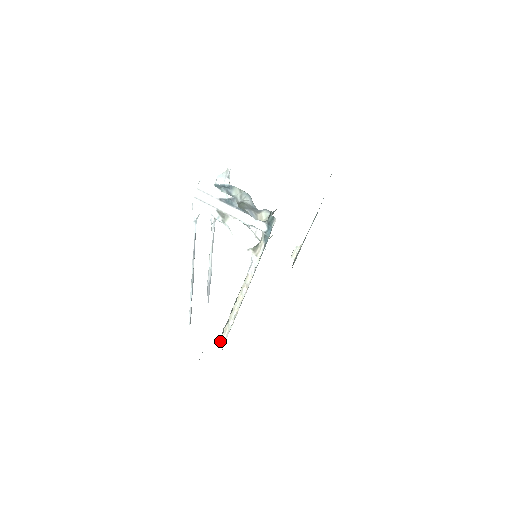
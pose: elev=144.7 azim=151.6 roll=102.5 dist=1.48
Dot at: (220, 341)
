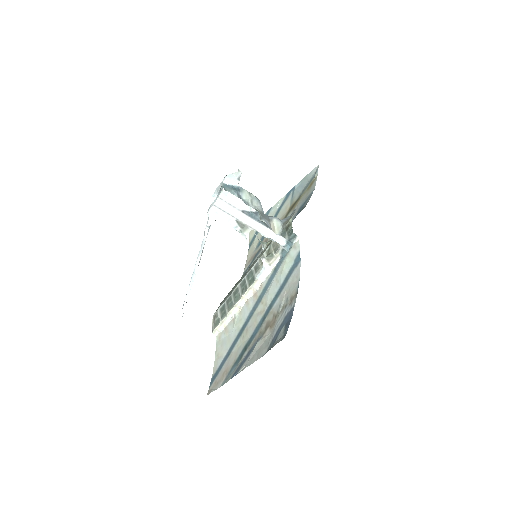
Dot at: (214, 331)
